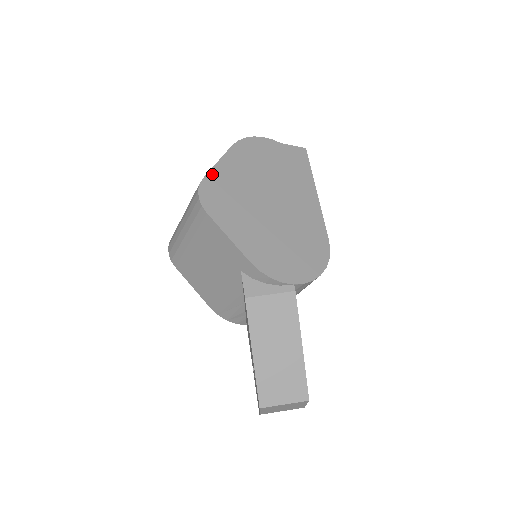
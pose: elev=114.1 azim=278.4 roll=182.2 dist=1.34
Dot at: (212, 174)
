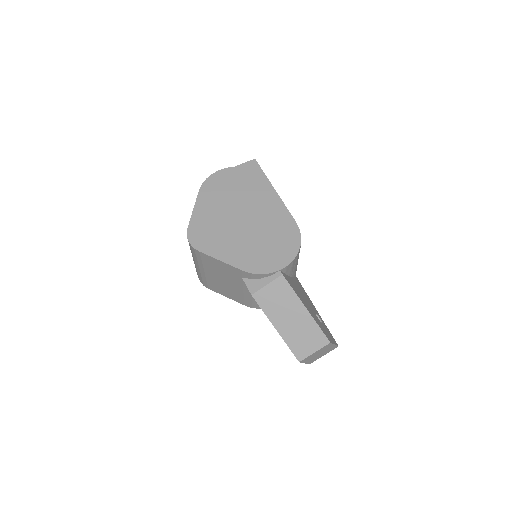
Dot at: (193, 221)
